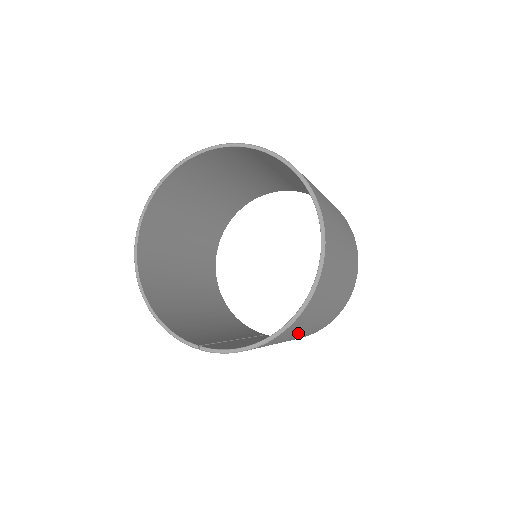
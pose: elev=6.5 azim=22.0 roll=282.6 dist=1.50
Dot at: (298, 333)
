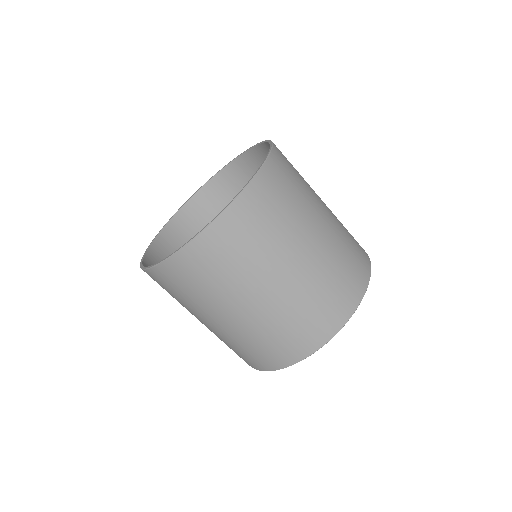
Dot at: (271, 269)
